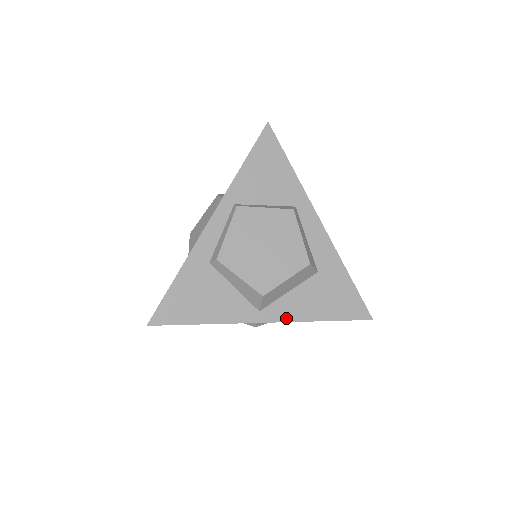
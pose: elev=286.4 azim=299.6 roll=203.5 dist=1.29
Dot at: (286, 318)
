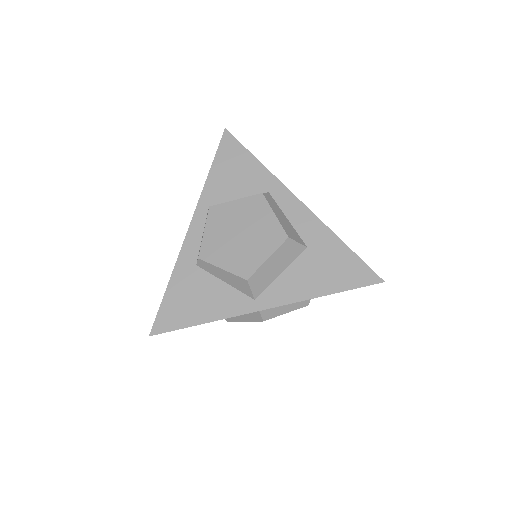
Dot at: (284, 301)
